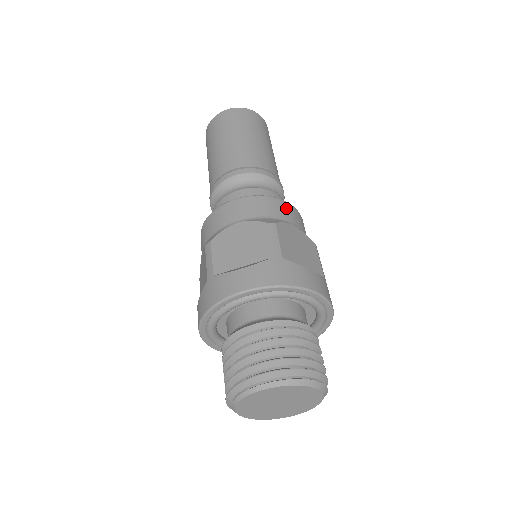
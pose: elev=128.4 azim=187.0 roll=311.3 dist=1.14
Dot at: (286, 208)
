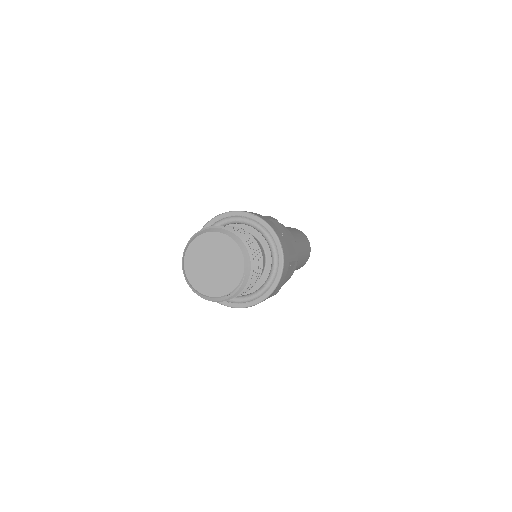
Dot at: occluded
